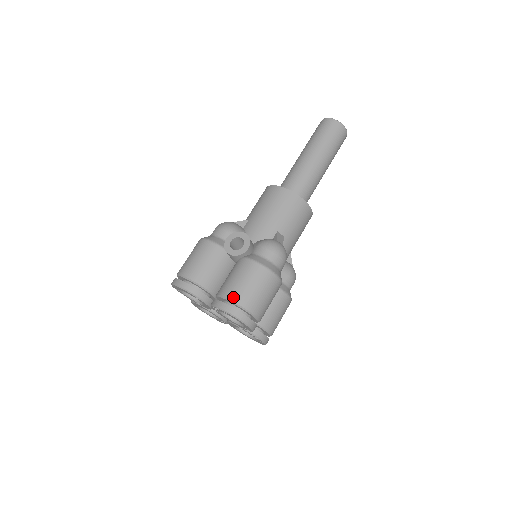
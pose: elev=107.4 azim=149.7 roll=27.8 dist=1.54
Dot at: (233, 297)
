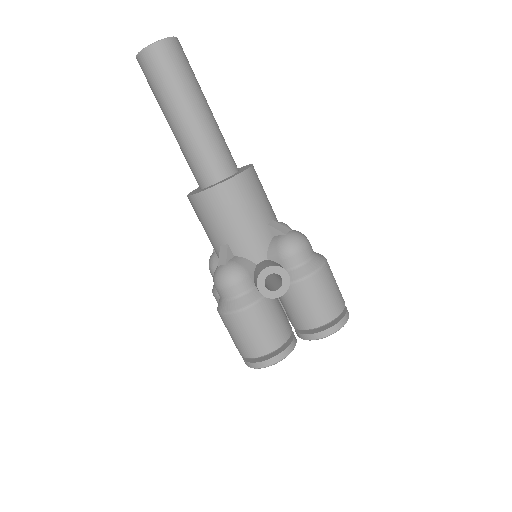
Dot at: (327, 319)
